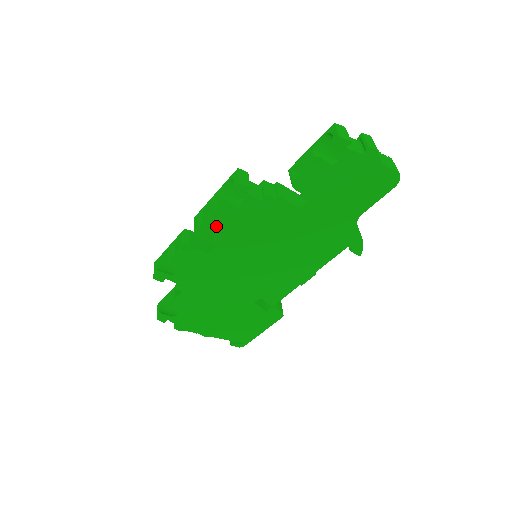
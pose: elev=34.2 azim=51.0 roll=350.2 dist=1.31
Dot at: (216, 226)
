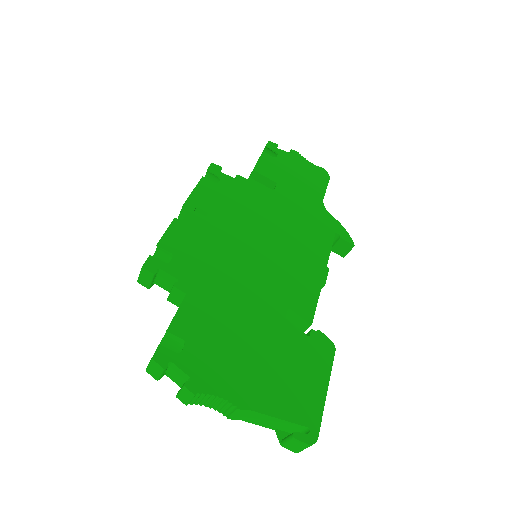
Dot at: (203, 200)
